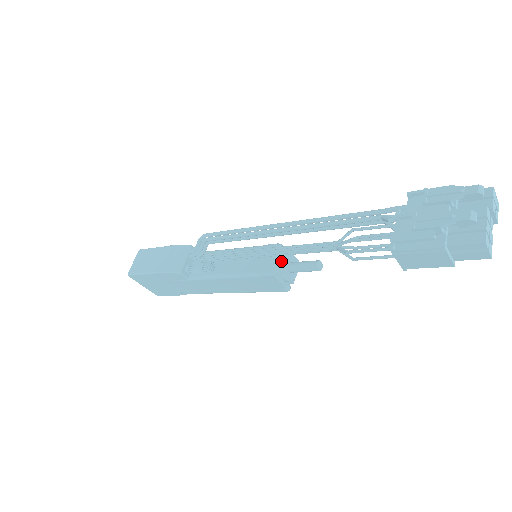
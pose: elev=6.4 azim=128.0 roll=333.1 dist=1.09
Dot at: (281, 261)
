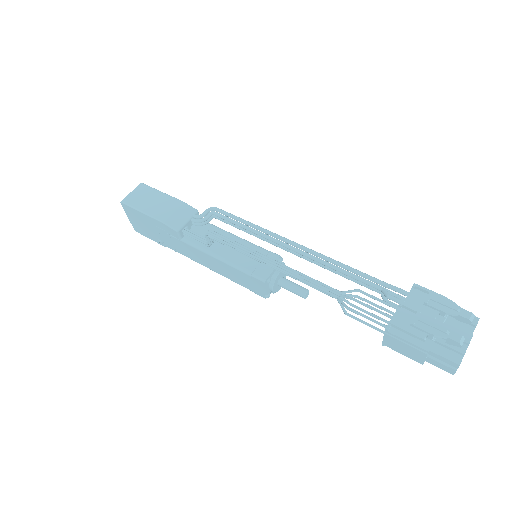
Dot at: (277, 273)
